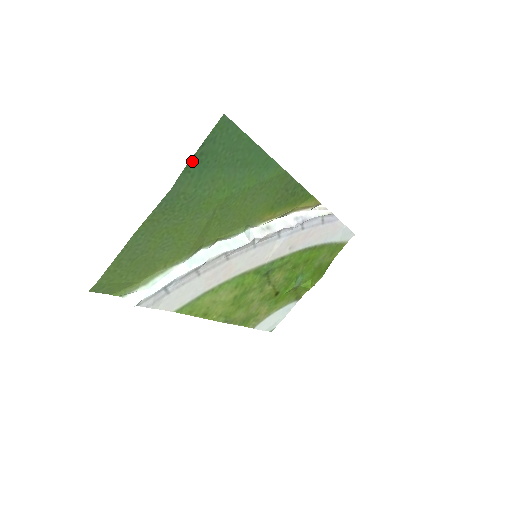
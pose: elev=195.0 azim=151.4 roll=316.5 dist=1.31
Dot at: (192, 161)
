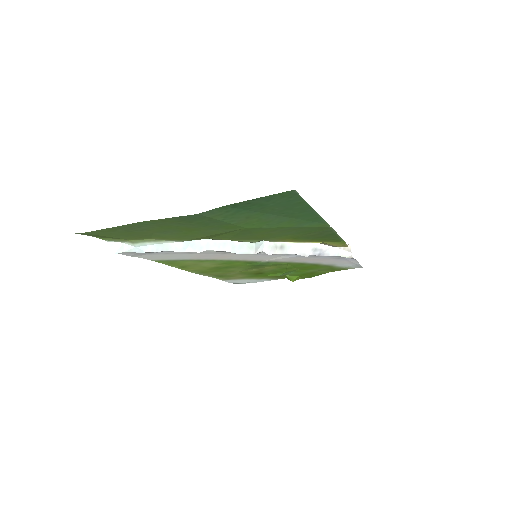
Dot at: (235, 204)
